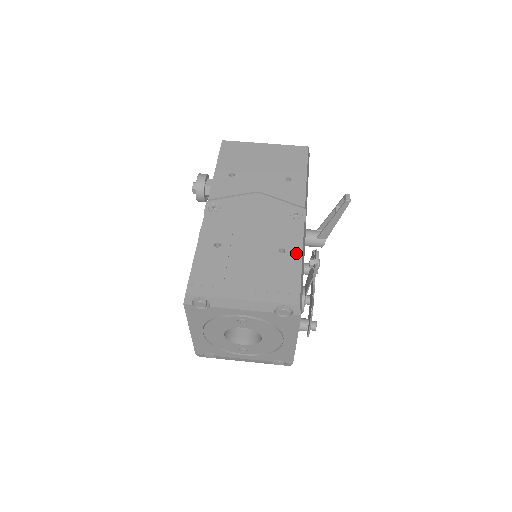
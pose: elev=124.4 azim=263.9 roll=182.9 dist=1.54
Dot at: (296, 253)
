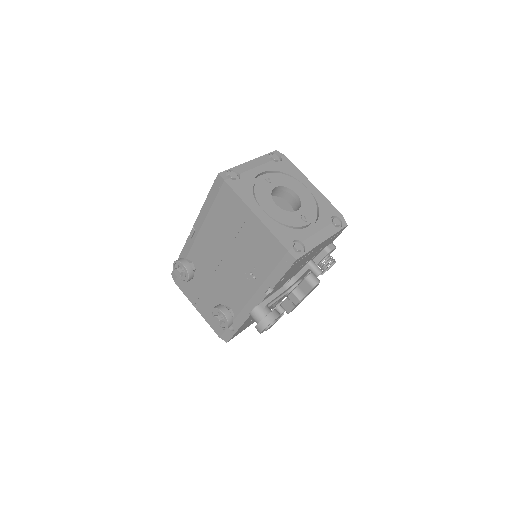
Dot at: occluded
